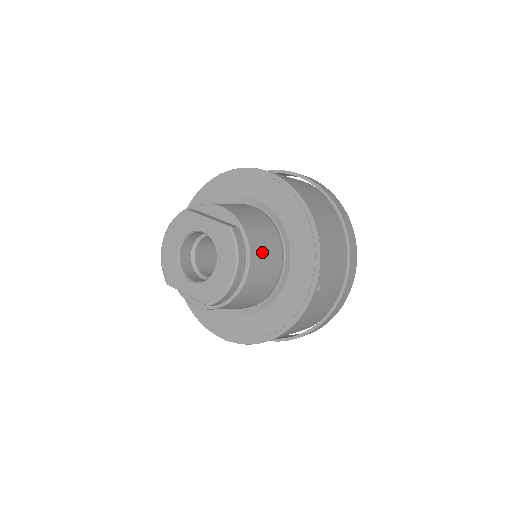
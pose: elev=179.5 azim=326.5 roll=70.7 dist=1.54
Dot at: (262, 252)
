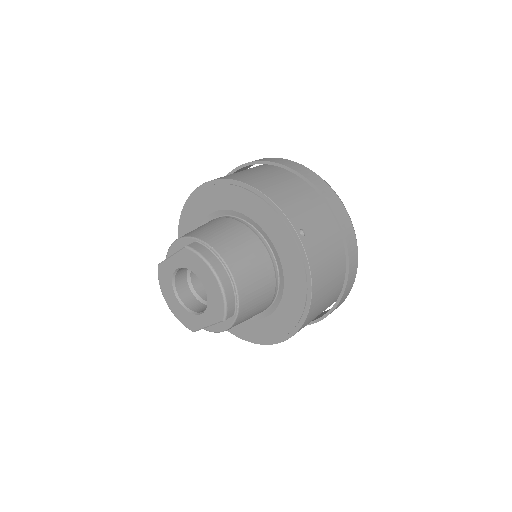
Dot at: (231, 244)
